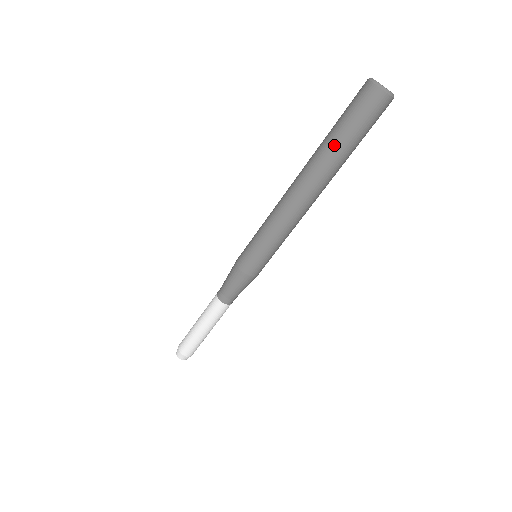
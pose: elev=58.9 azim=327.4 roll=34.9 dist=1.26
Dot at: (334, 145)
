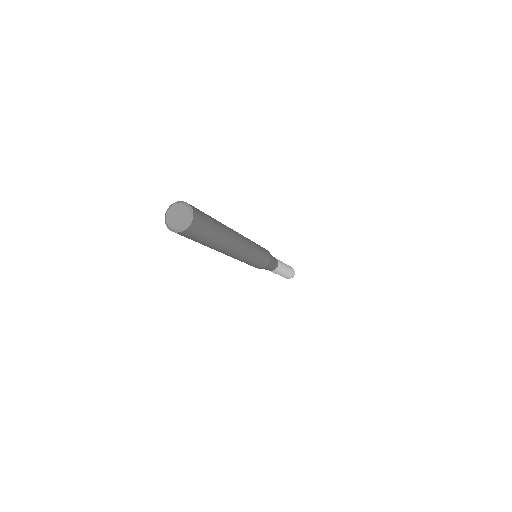
Dot at: occluded
